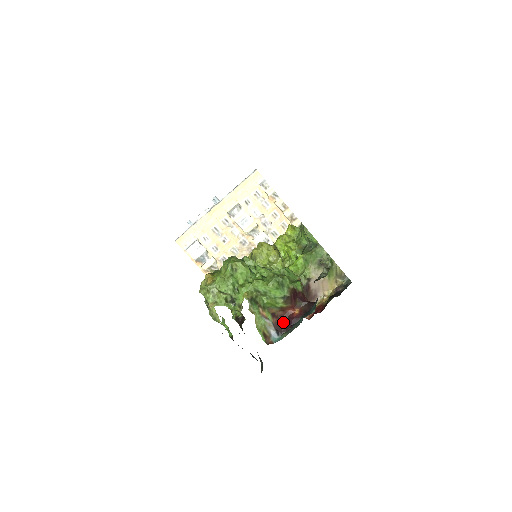
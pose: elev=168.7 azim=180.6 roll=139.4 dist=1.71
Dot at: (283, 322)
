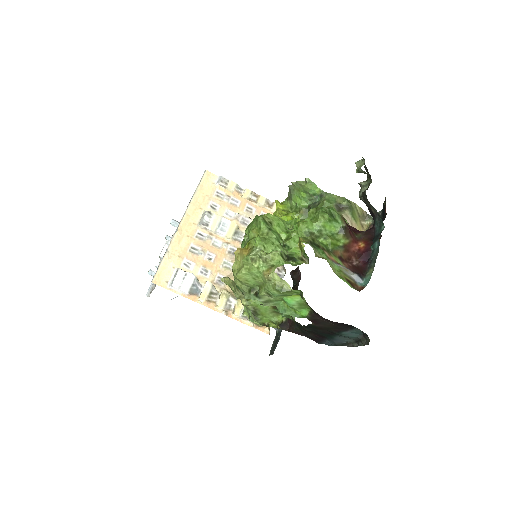
Dot at: (356, 263)
